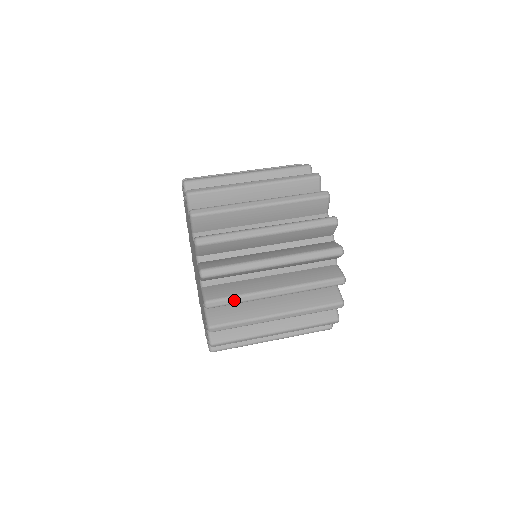
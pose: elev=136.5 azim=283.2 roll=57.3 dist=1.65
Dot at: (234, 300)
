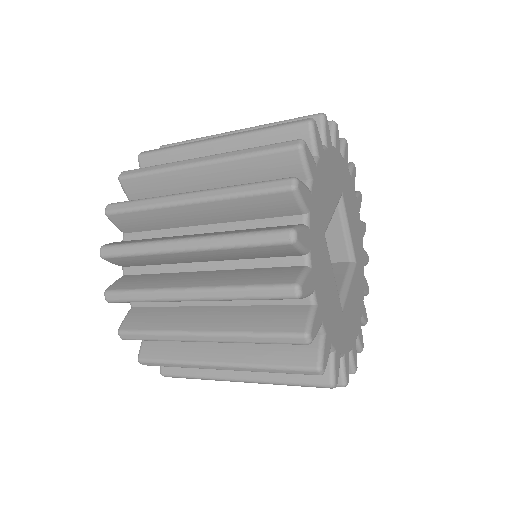
Dot at: (136, 203)
